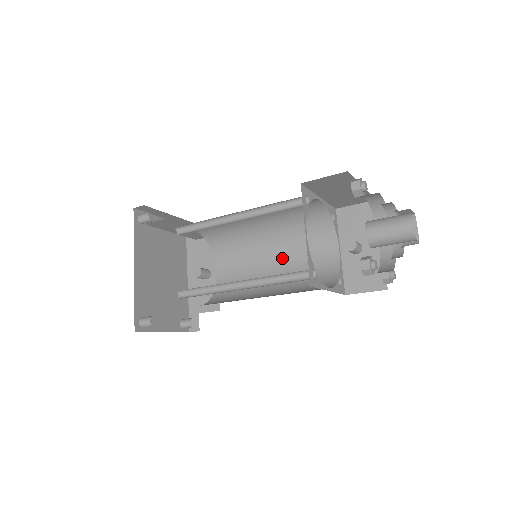
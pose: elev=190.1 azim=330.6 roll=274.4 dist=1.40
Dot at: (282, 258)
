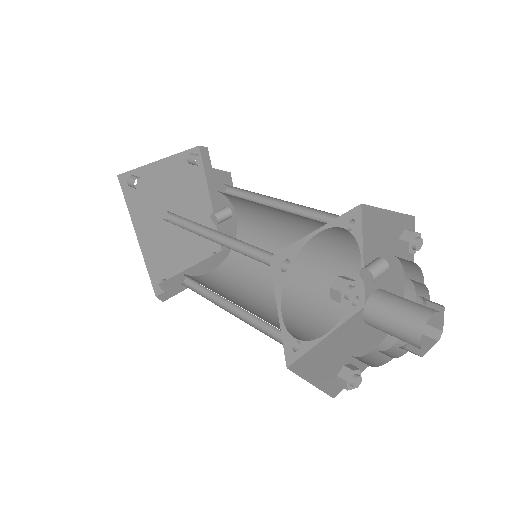
Dot at: (298, 236)
